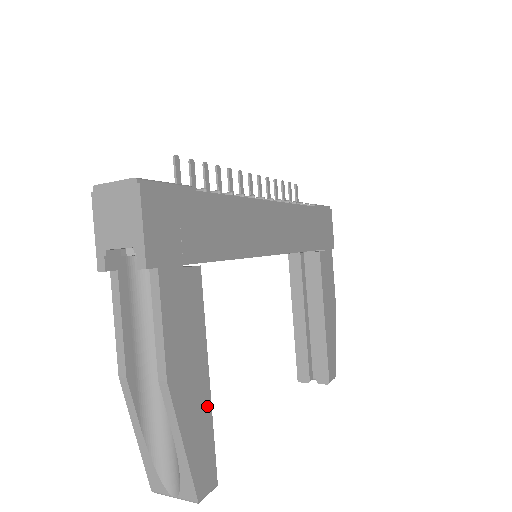
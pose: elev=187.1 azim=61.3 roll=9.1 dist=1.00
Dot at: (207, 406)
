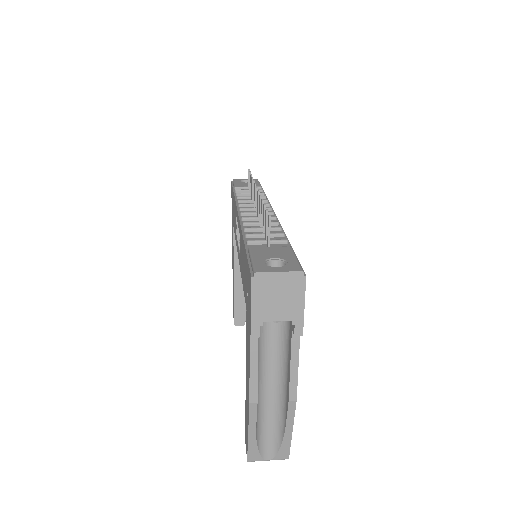
Dot at: occluded
